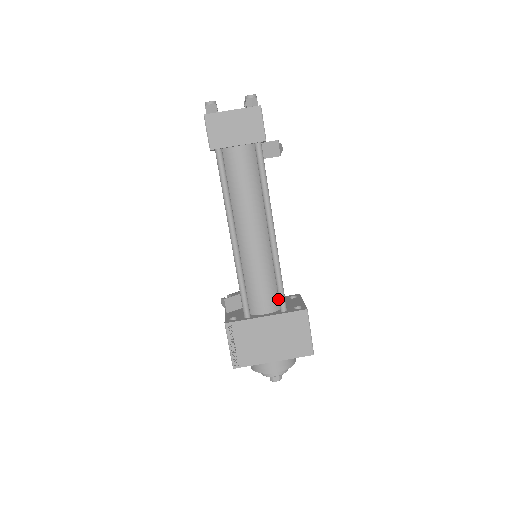
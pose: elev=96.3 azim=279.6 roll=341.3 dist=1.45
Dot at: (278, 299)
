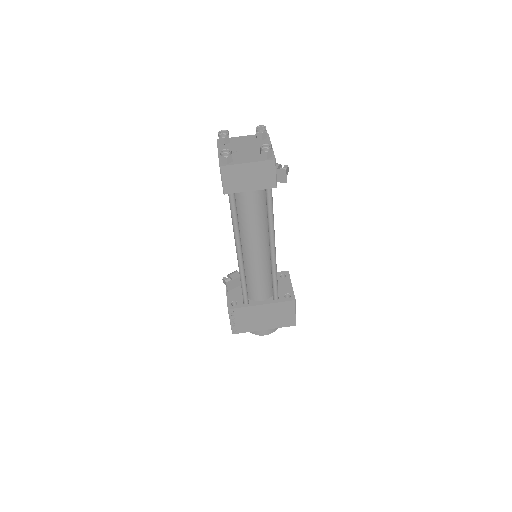
Dot at: (272, 289)
